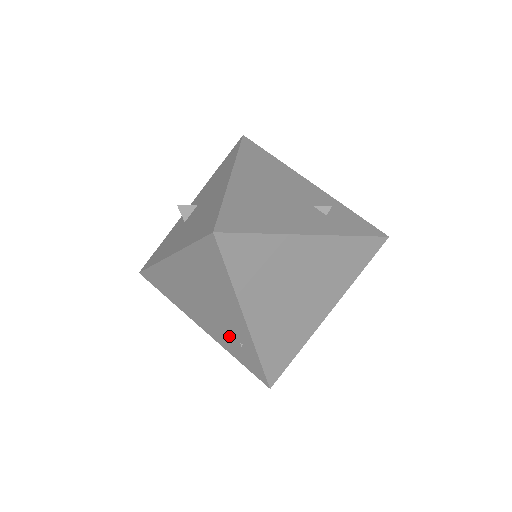
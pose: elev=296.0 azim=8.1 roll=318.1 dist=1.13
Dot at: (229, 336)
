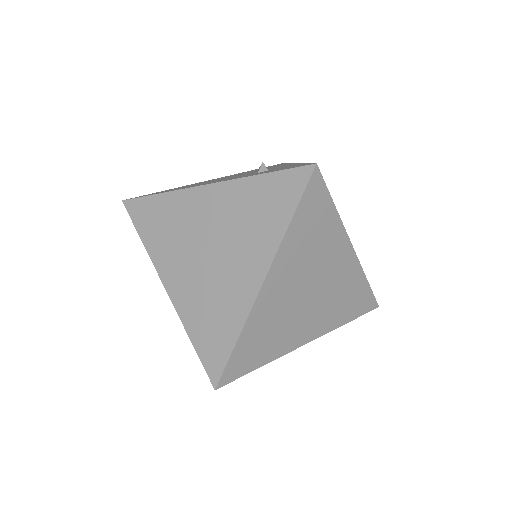
Dot at: occluded
